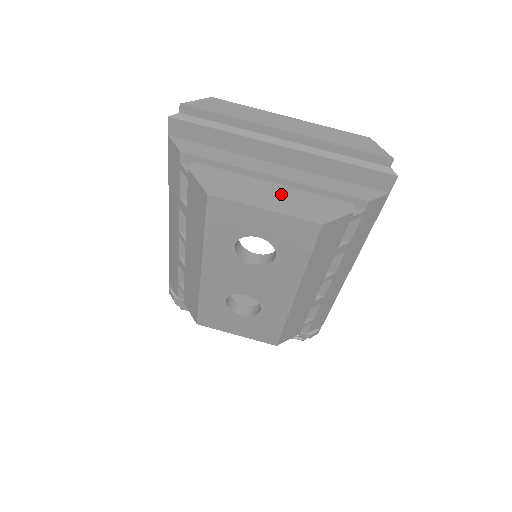
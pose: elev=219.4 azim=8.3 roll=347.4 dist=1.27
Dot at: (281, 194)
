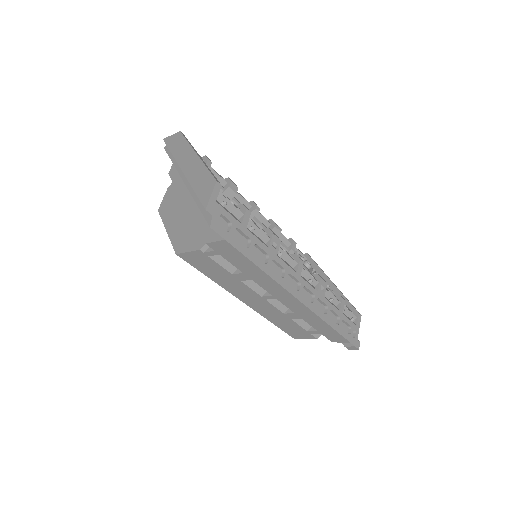
Dot at: (183, 219)
